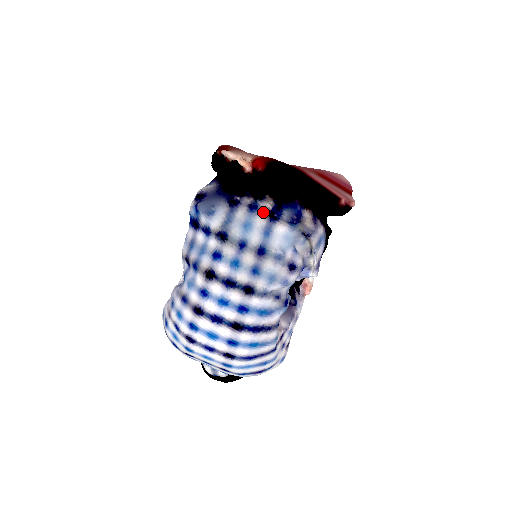
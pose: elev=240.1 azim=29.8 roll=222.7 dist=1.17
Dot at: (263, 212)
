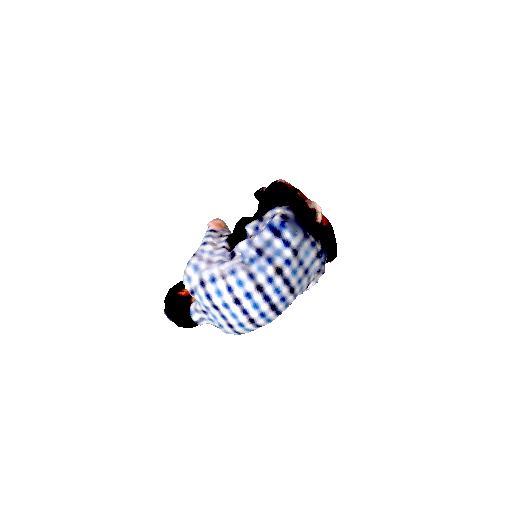
Dot at: (316, 250)
